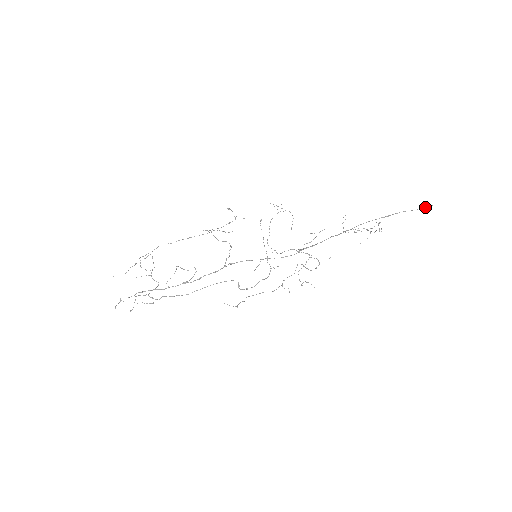
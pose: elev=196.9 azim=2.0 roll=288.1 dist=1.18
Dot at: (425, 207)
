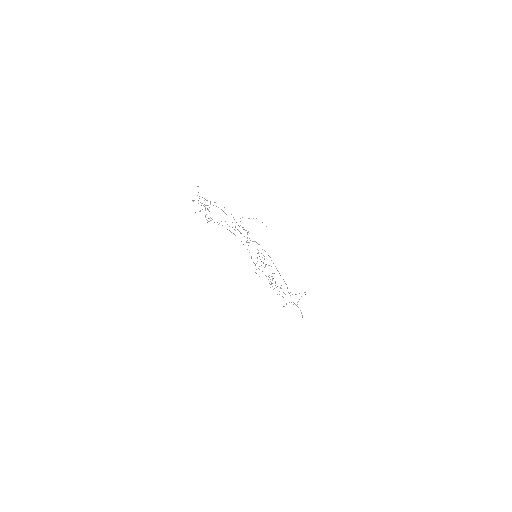
Dot at: occluded
